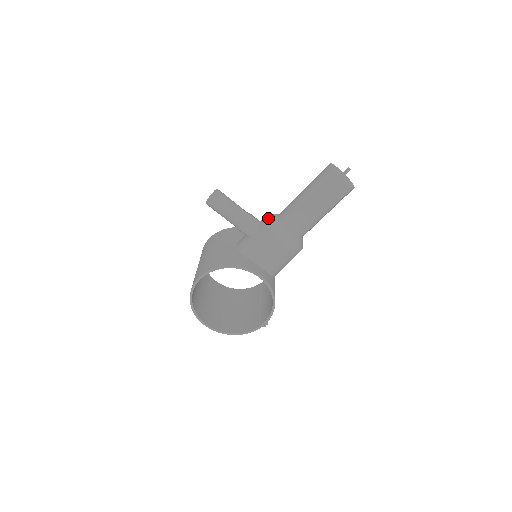
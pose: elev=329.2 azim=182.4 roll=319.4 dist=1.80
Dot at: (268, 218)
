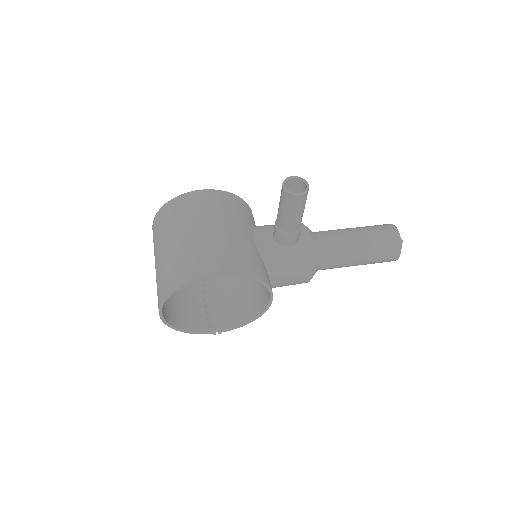
Dot at: (312, 237)
